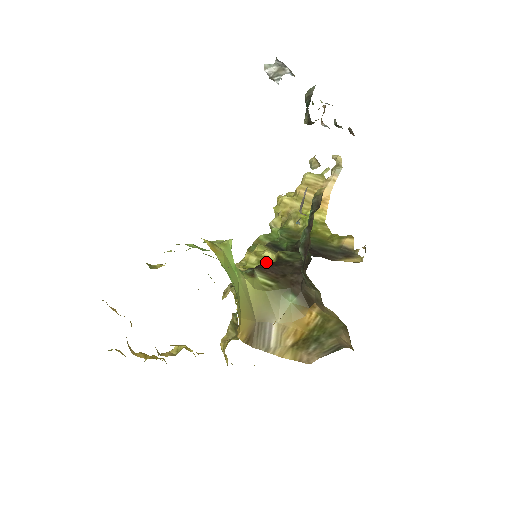
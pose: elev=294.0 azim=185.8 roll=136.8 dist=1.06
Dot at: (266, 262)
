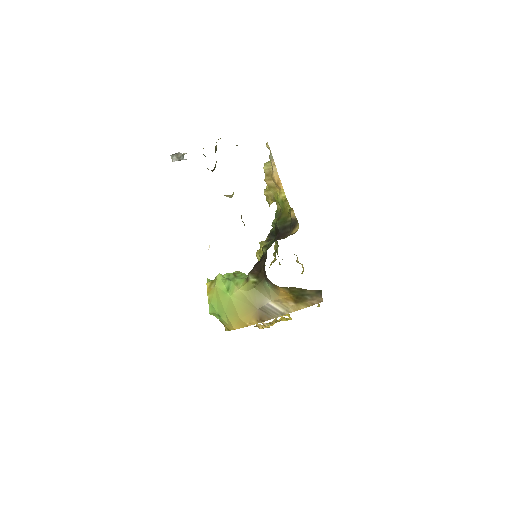
Dot at: occluded
